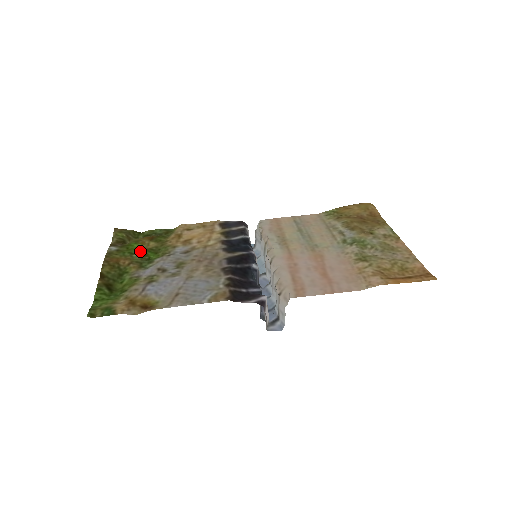
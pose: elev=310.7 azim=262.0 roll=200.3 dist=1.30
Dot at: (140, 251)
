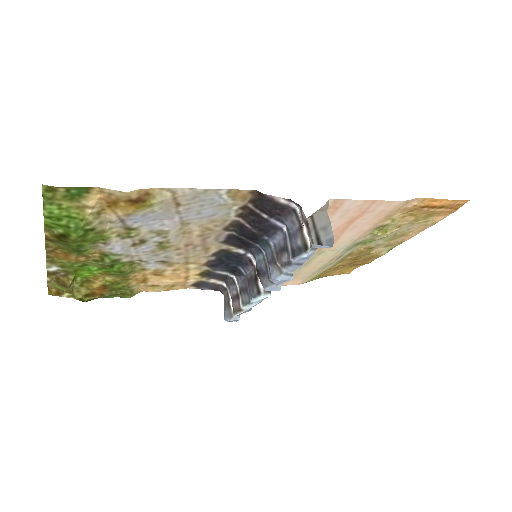
Dot at: (95, 268)
